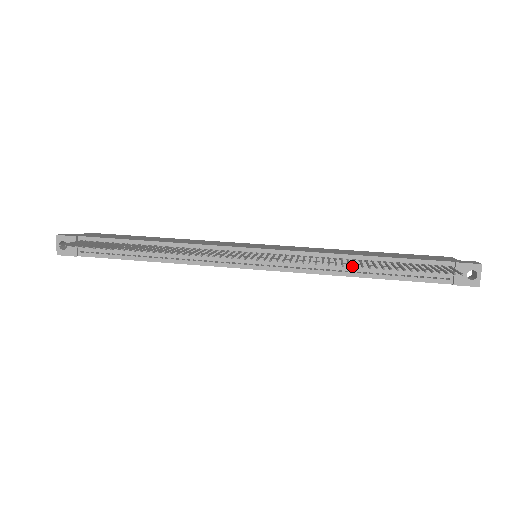
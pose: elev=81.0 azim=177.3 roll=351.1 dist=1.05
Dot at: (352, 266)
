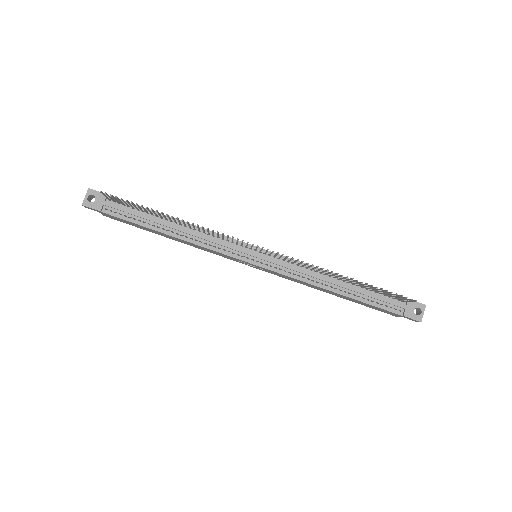
Dot at: (332, 282)
